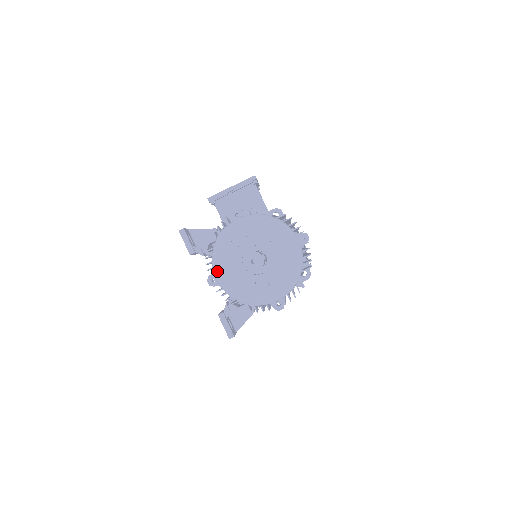
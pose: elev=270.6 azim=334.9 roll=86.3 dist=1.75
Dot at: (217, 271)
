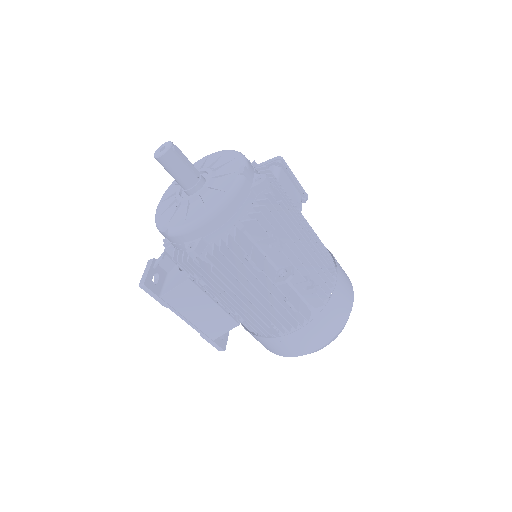
Dot at: (162, 197)
